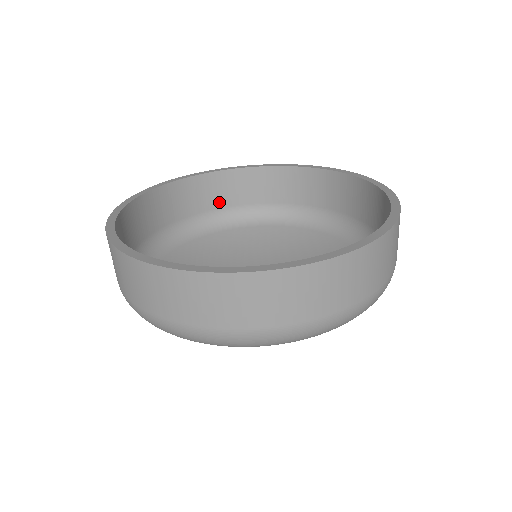
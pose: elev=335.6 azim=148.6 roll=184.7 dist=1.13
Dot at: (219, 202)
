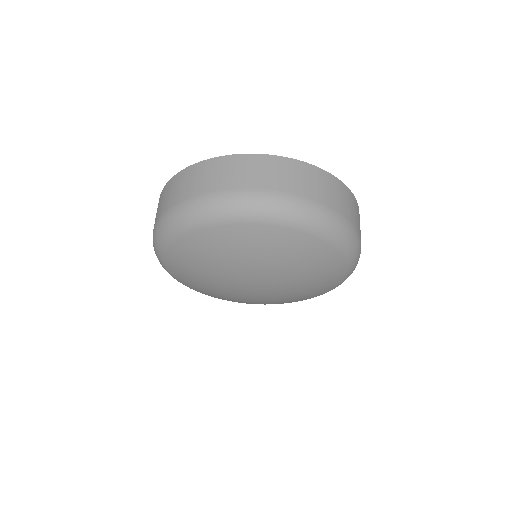
Dot at: occluded
